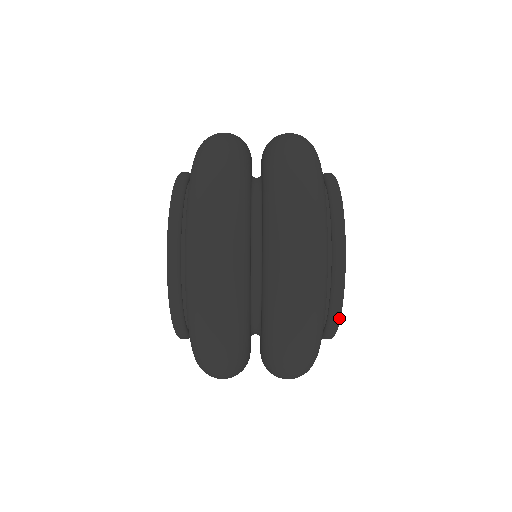
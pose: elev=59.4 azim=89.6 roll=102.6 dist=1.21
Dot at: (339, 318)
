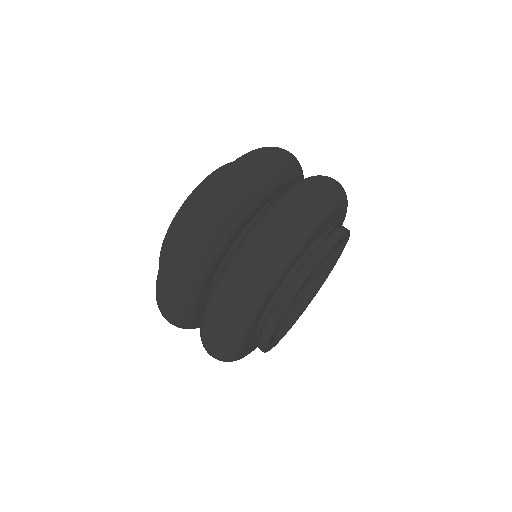
Dot at: (316, 263)
